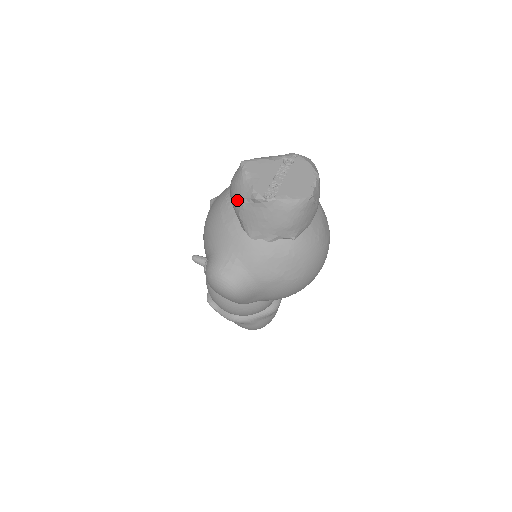
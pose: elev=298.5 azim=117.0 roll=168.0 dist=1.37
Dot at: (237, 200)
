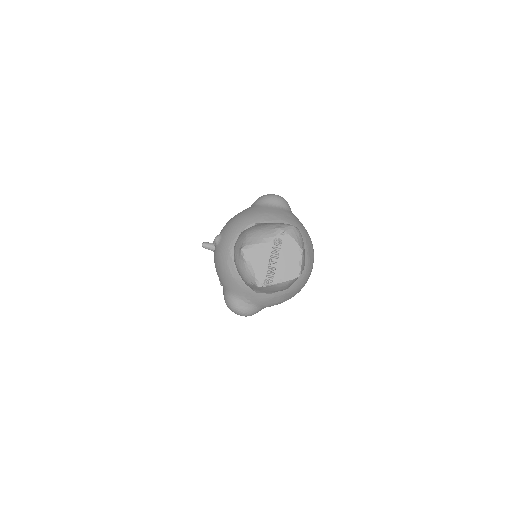
Dot at: (243, 278)
